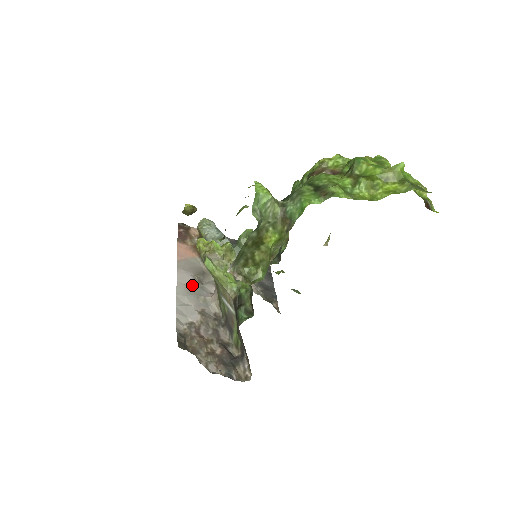
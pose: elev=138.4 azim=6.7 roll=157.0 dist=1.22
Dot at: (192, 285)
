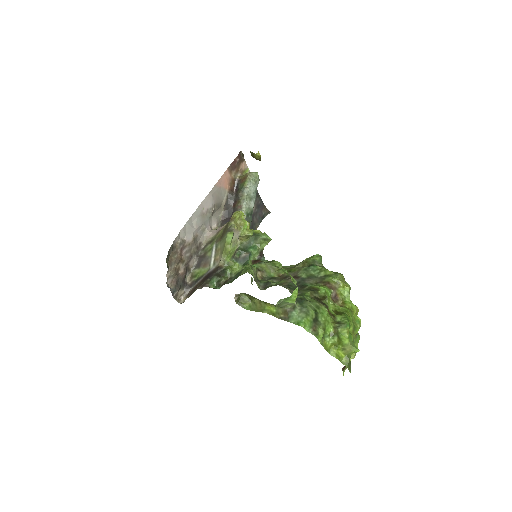
Dot at: (207, 212)
